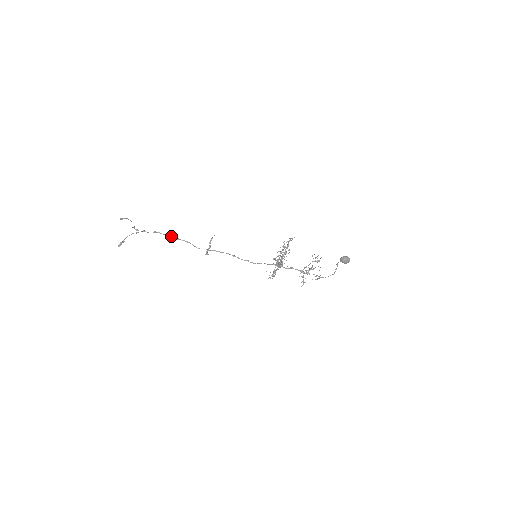
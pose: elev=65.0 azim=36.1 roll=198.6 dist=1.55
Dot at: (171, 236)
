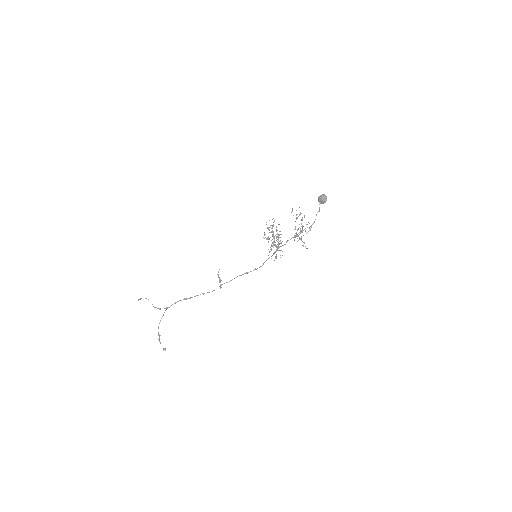
Dot at: (189, 298)
